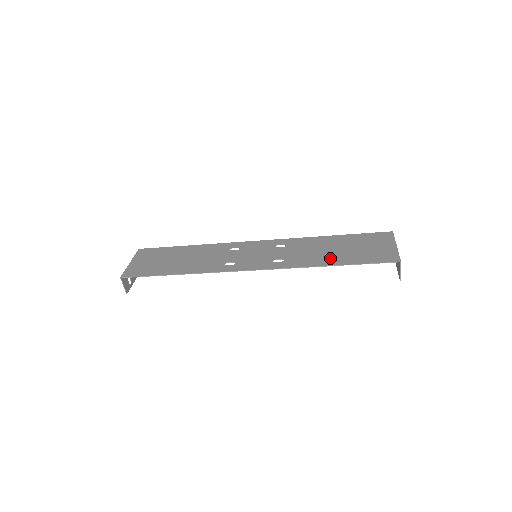
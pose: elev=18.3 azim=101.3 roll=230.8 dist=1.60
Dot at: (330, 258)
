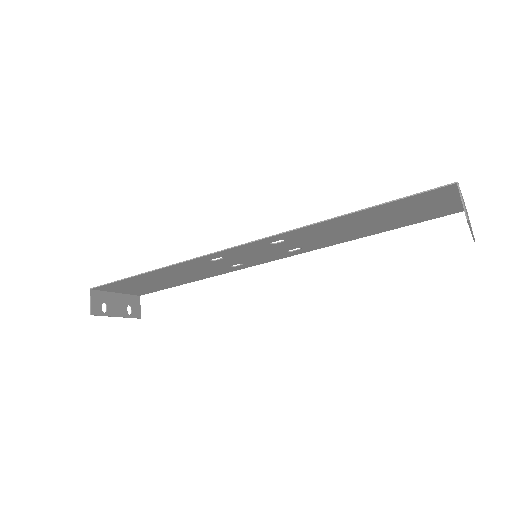
Dot at: (349, 219)
